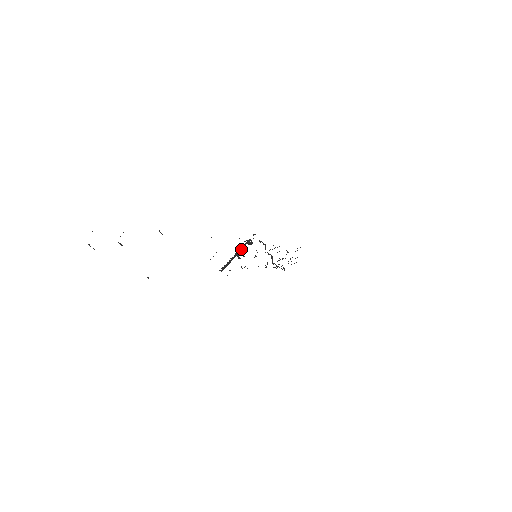
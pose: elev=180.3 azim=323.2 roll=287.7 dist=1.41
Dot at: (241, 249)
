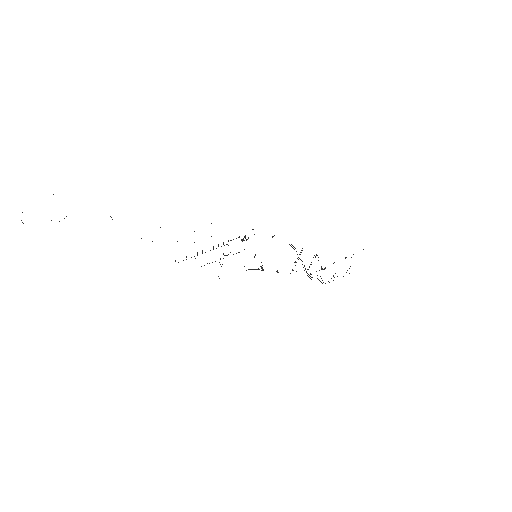
Dot at: (226, 244)
